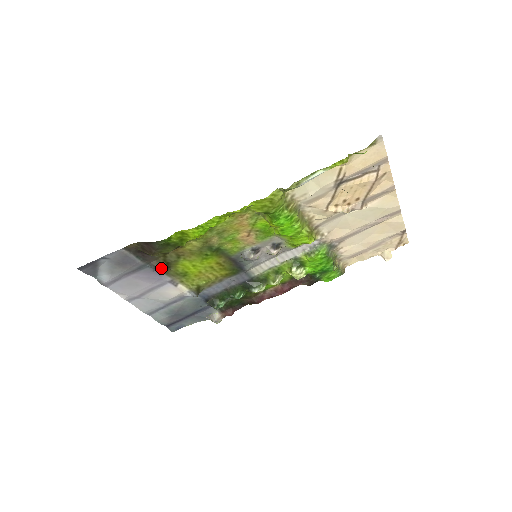
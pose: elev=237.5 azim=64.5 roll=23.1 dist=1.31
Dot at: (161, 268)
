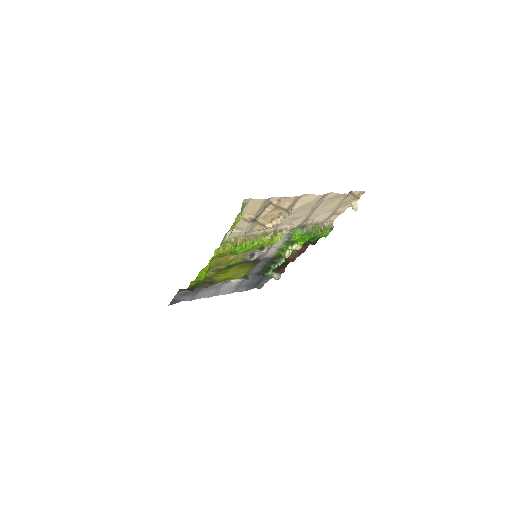
Dot at: occluded
